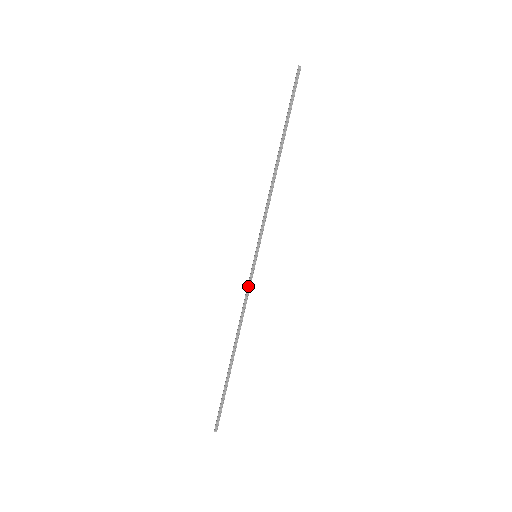
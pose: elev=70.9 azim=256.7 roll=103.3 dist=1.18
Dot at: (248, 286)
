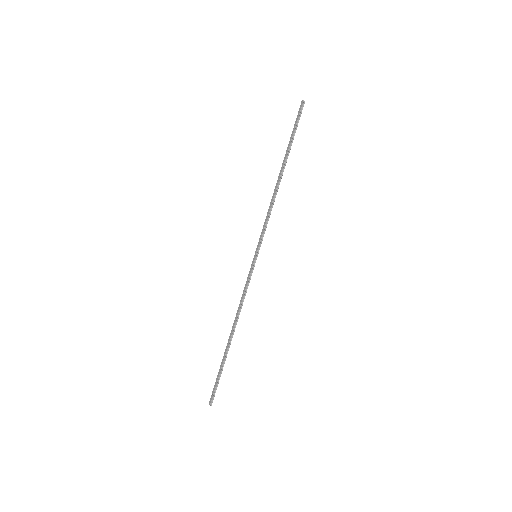
Dot at: (248, 281)
